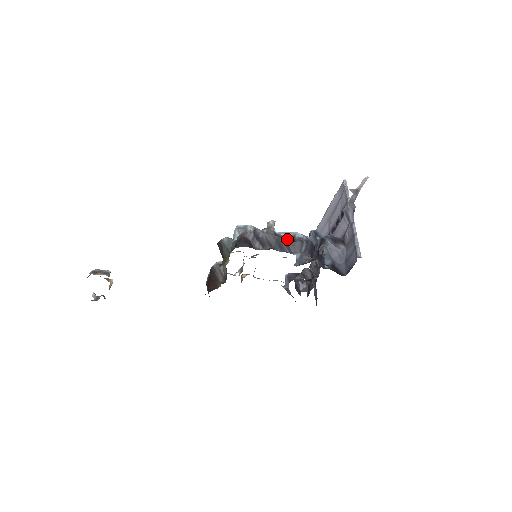
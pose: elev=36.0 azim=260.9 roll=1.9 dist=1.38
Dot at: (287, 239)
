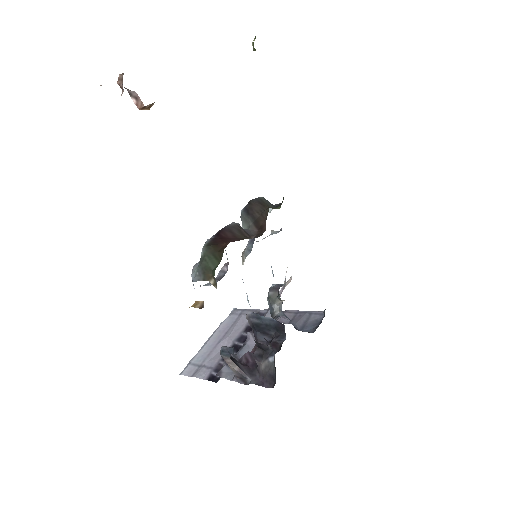
Dot at: occluded
